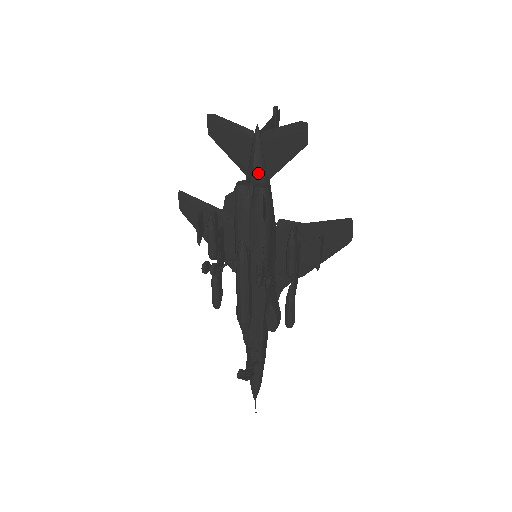
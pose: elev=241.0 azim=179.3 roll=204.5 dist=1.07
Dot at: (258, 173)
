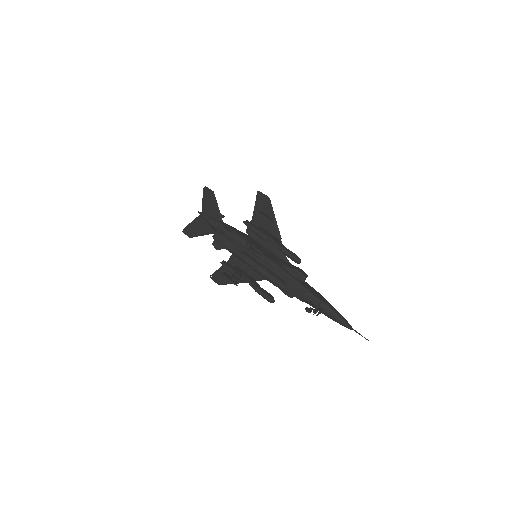
Dot at: (215, 224)
